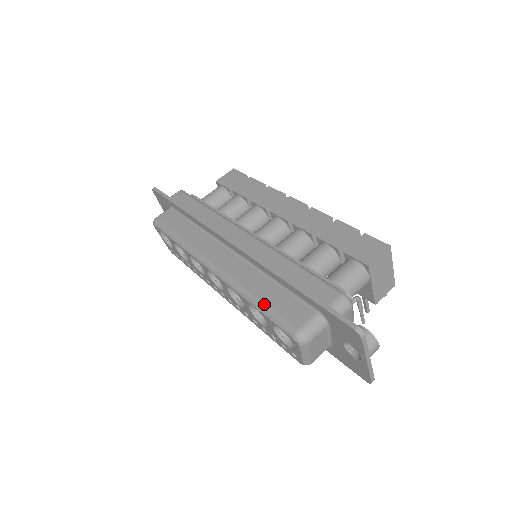
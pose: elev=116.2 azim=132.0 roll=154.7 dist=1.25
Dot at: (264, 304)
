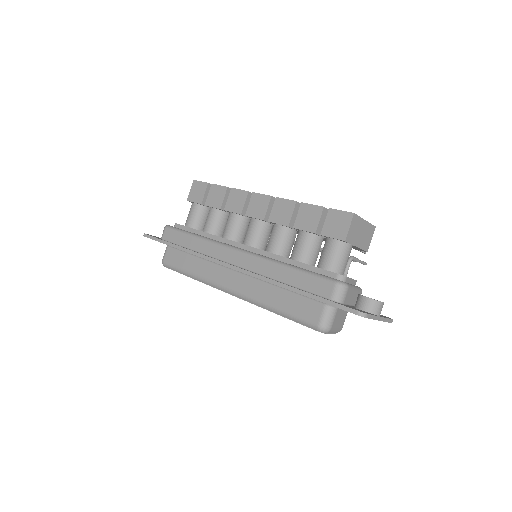
Dot at: (284, 312)
